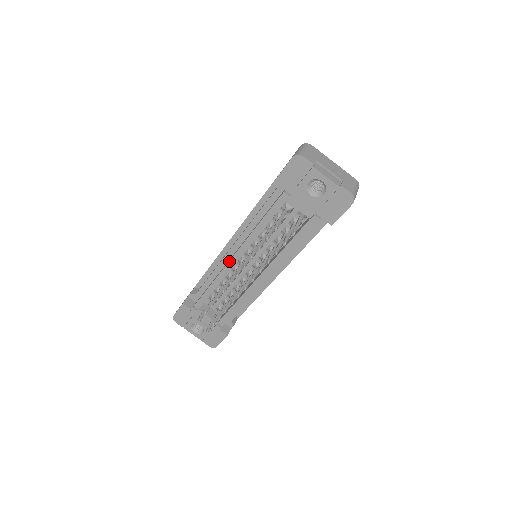
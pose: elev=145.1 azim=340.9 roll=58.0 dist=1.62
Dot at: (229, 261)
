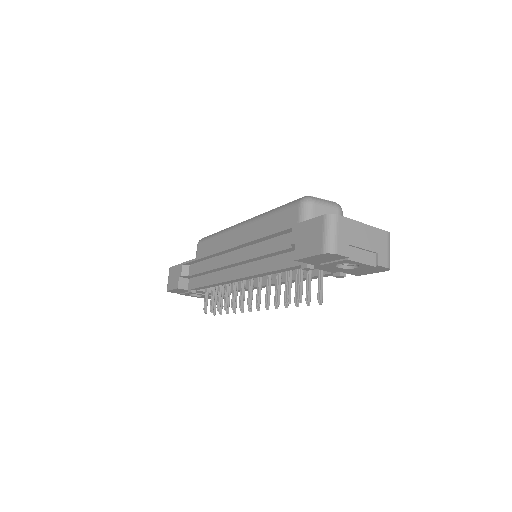
Dot at: (232, 280)
